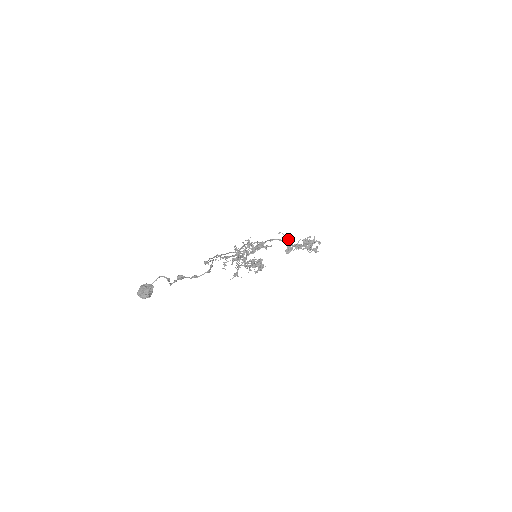
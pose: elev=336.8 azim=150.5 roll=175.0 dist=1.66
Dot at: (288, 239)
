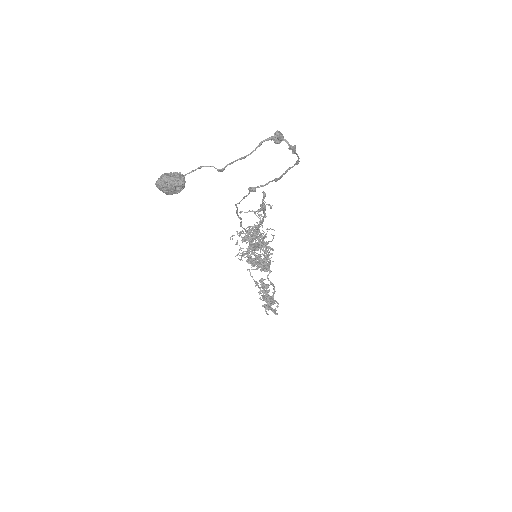
Dot at: (269, 269)
